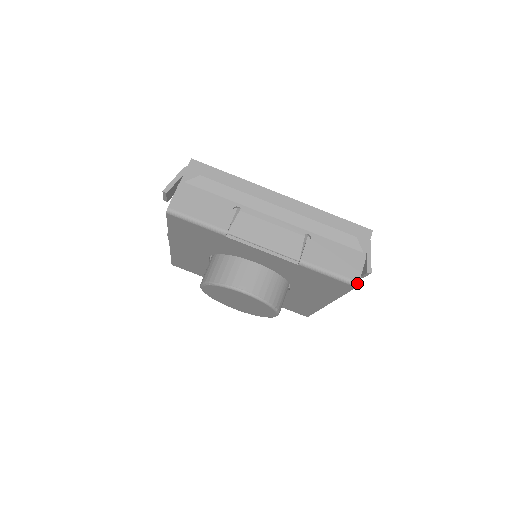
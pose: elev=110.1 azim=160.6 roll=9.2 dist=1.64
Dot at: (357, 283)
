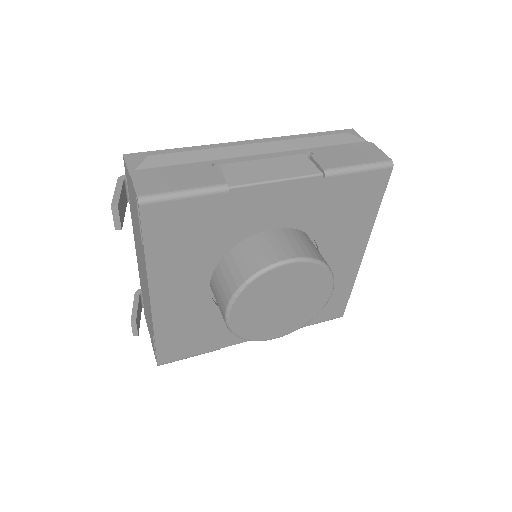
Dot at: (391, 161)
